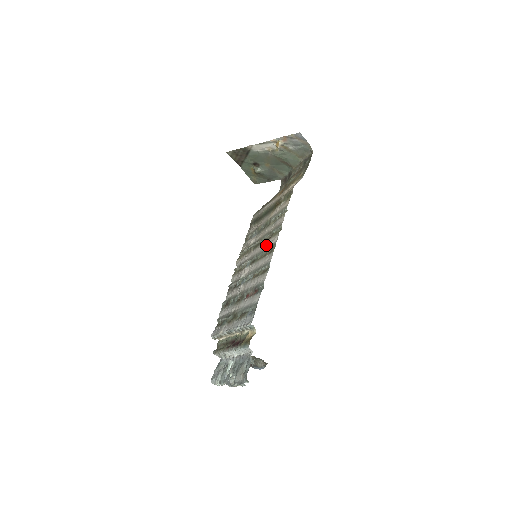
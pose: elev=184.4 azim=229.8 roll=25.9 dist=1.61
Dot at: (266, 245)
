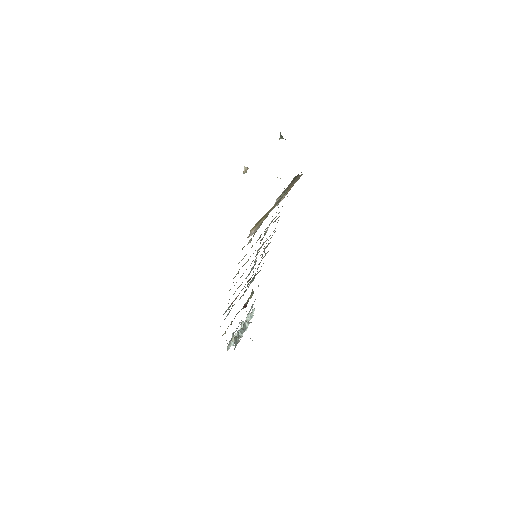
Dot at: occluded
